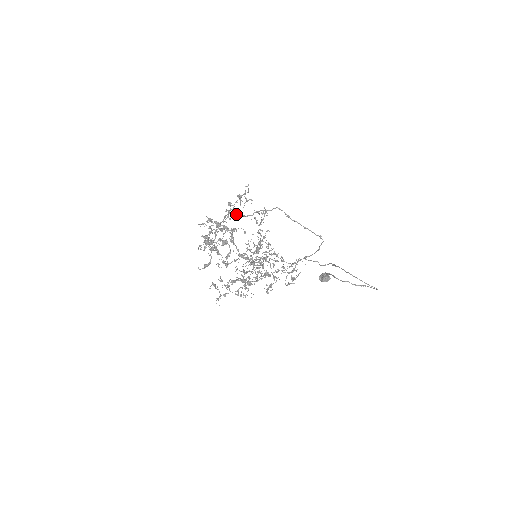
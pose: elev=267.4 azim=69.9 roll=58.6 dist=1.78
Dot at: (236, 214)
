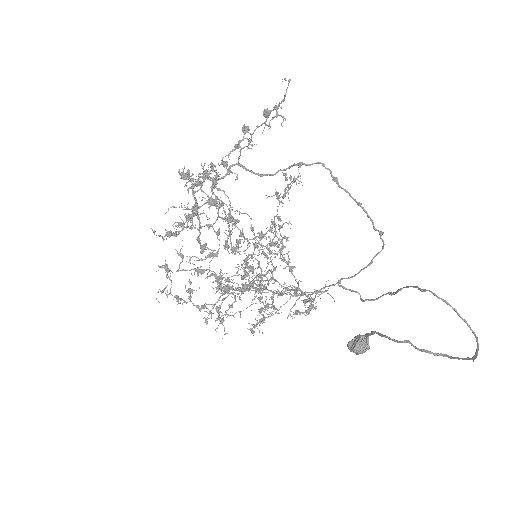
Dot at: occluded
